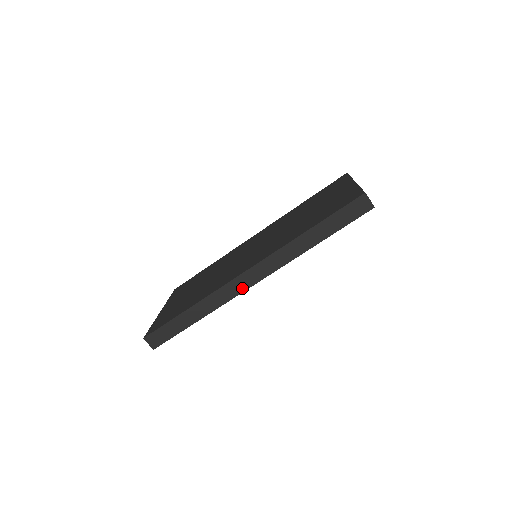
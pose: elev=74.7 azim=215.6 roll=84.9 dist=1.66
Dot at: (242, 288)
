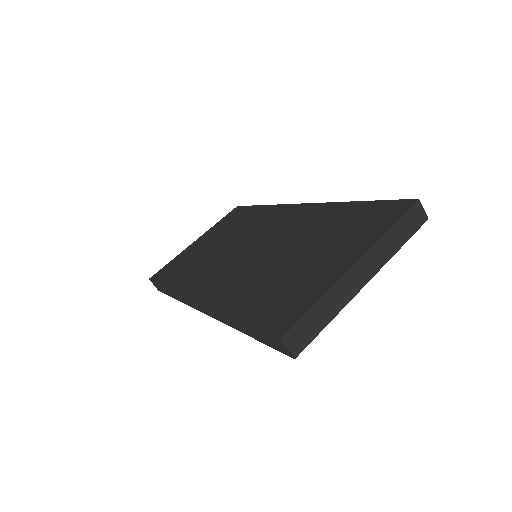
Dot at: (196, 307)
